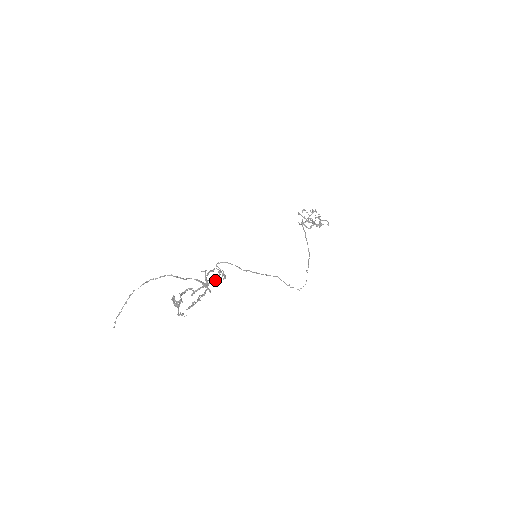
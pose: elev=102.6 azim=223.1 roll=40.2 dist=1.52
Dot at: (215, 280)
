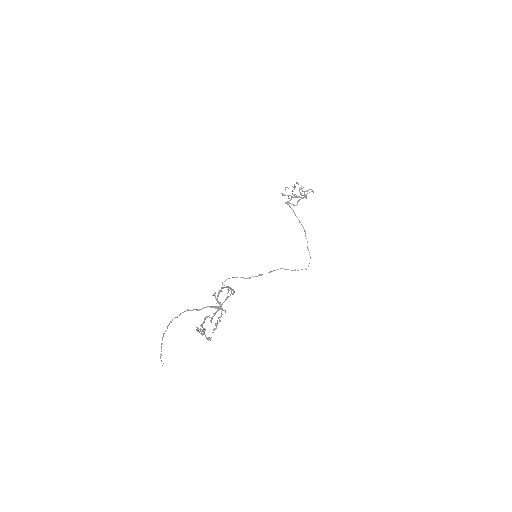
Dot at: (226, 299)
